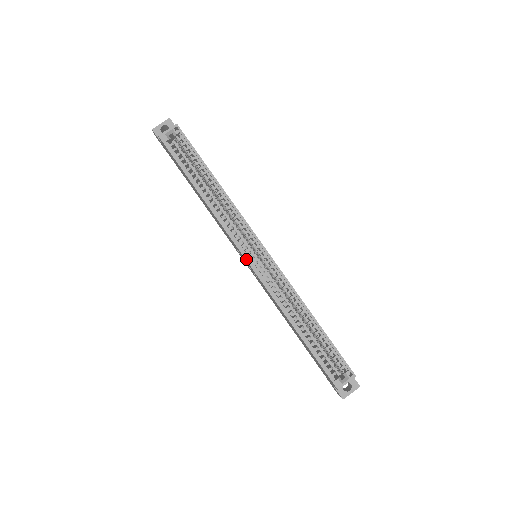
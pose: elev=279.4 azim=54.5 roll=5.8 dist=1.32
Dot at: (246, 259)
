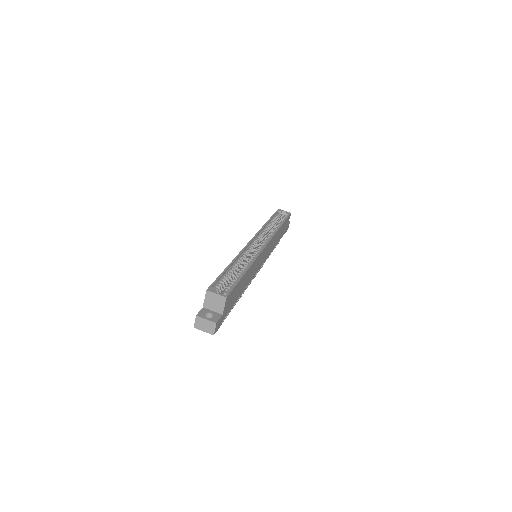
Dot at: (252, 239)
